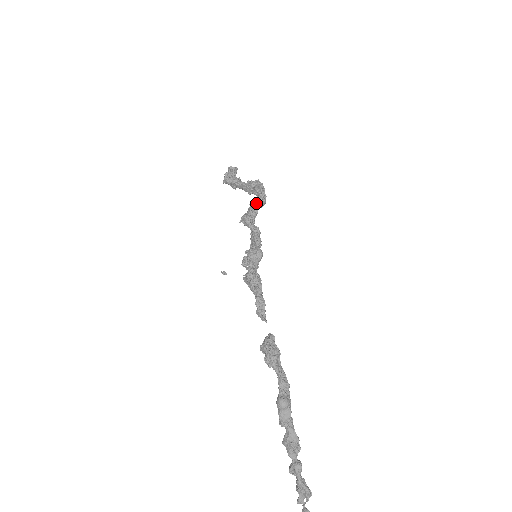
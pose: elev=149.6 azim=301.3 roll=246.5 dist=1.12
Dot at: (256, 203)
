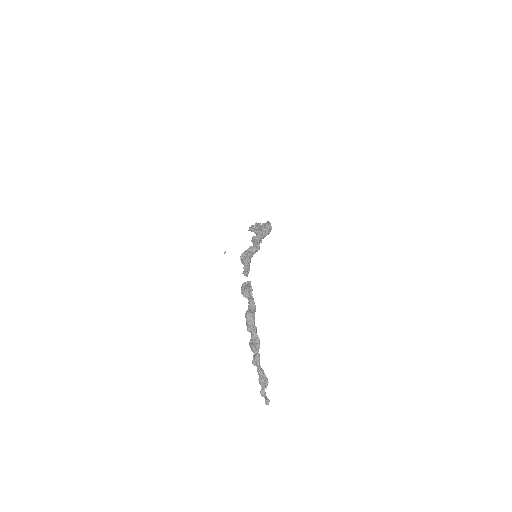
Dot at: (262, 230)
